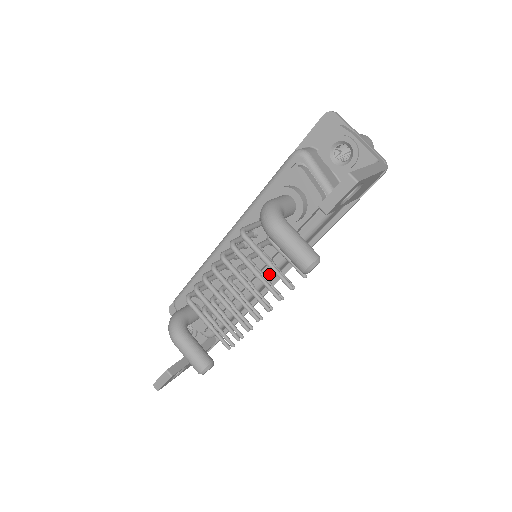
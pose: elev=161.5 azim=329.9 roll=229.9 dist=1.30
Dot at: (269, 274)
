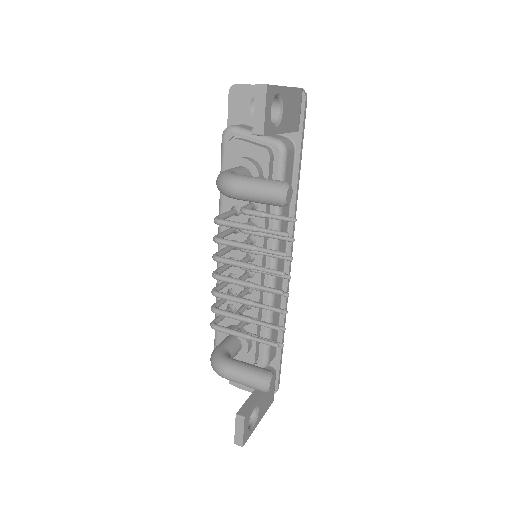
Dot at: occluded
